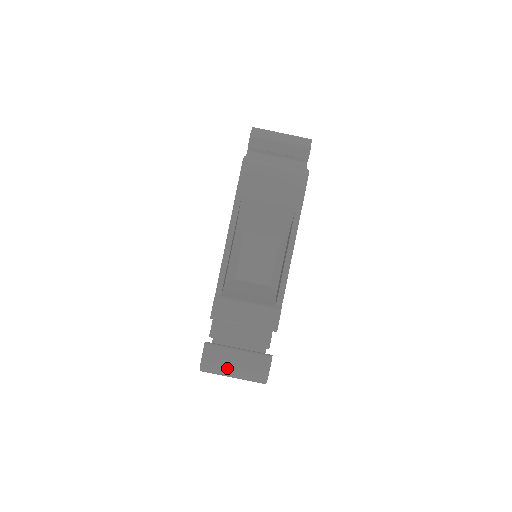
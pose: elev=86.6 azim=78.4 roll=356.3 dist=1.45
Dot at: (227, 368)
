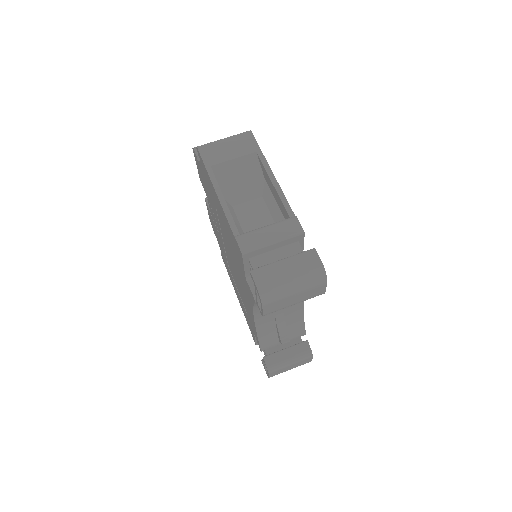
Dot at: (283, 279)
